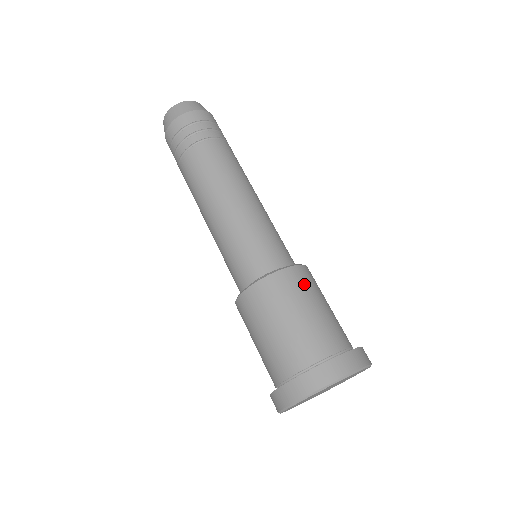
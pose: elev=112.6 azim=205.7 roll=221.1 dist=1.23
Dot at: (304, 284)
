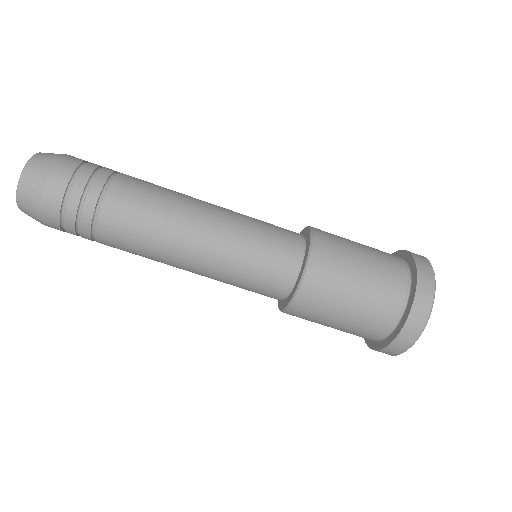
Dot at: (319, 302)
